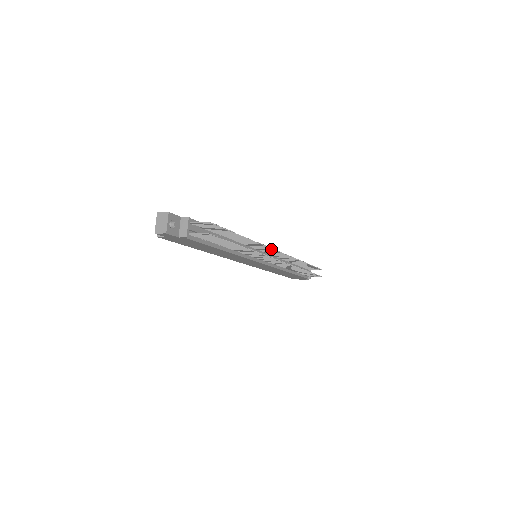
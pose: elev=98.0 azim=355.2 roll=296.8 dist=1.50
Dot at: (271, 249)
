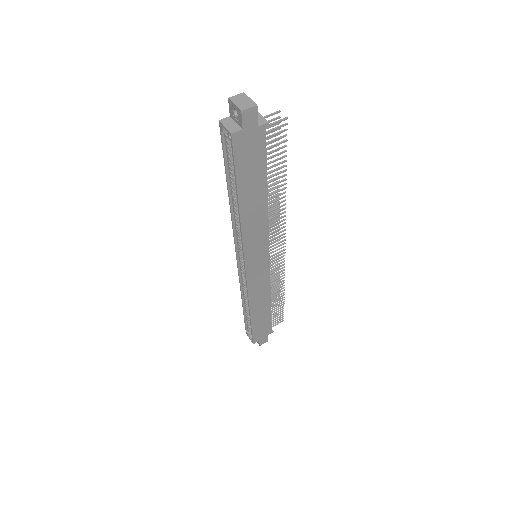
Dot at: (278, 227)
